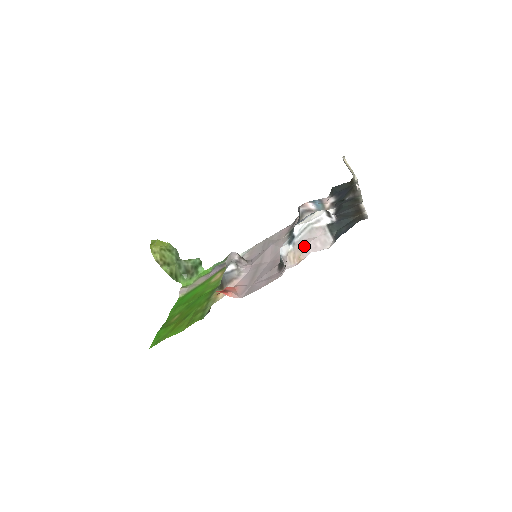
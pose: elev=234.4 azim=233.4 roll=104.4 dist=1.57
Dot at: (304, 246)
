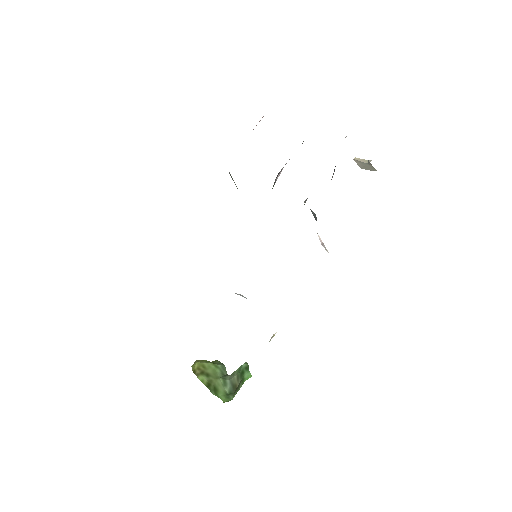
Dot at: occluded
